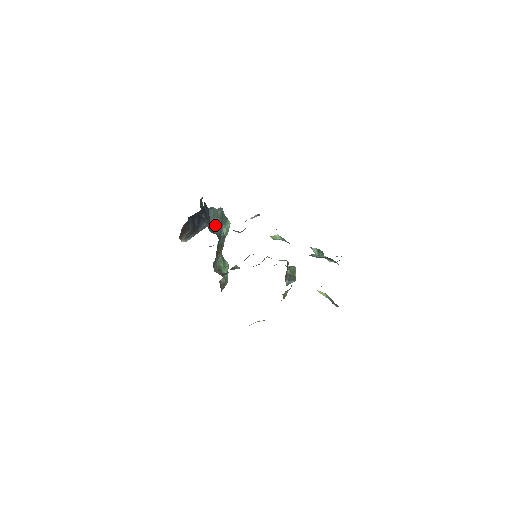
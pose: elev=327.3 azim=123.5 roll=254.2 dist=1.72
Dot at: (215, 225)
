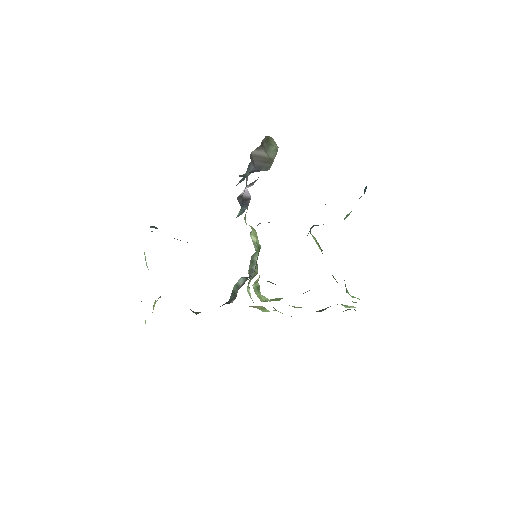
Dot at: (242, 180)
